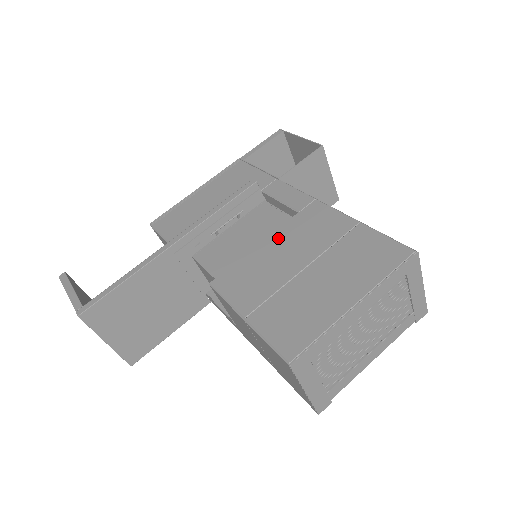
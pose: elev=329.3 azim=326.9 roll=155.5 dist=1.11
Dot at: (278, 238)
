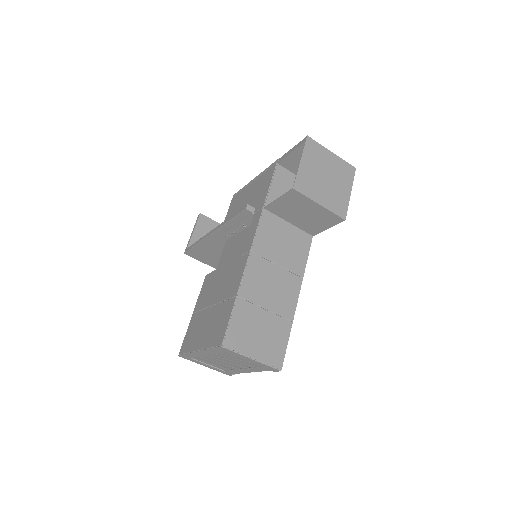
Dot at: (226, 270)
